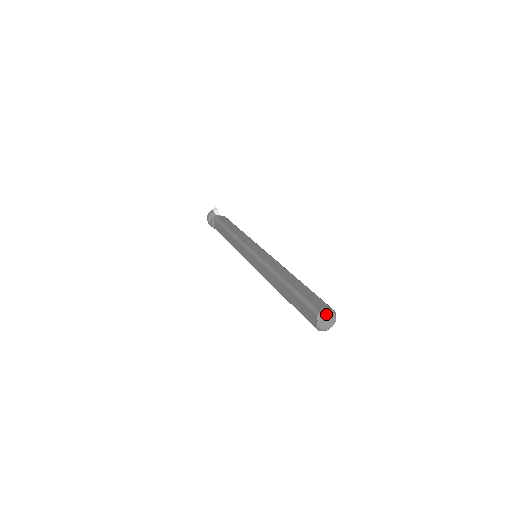
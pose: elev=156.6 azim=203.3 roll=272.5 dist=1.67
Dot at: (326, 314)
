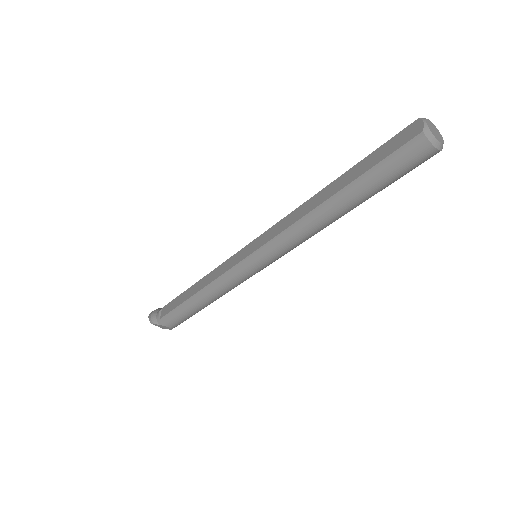
Dot at: (429, 121)
